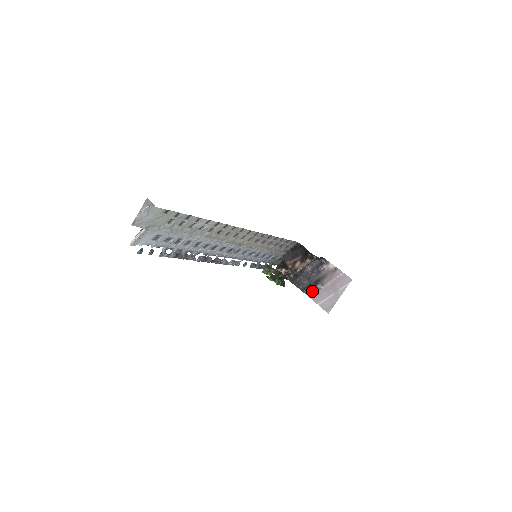
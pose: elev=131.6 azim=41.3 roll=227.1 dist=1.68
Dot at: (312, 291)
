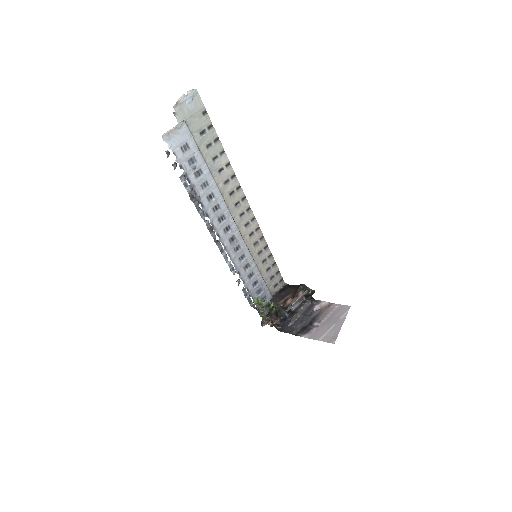
Dot at: (308, 331)
